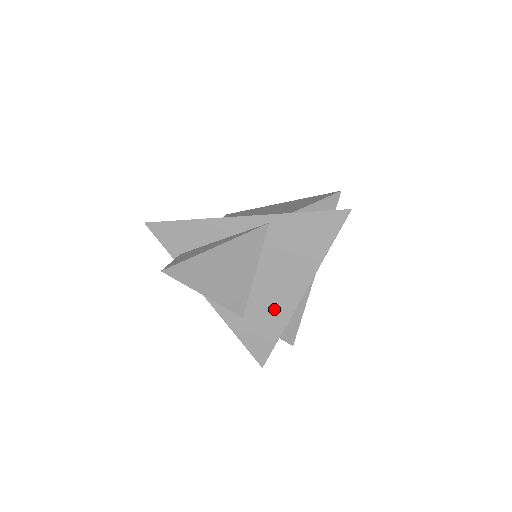
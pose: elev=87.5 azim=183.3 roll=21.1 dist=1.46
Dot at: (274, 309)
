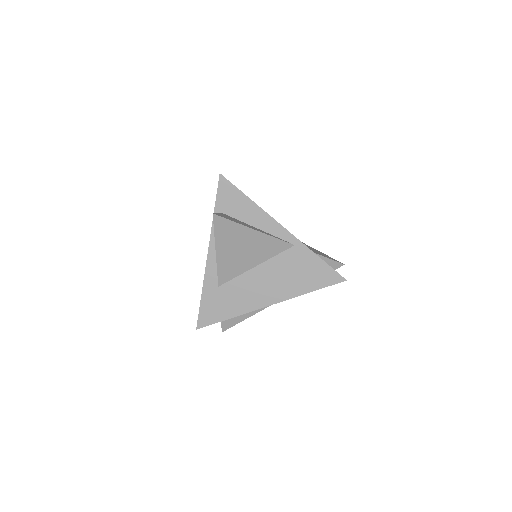
Dot at: (244, 298)
